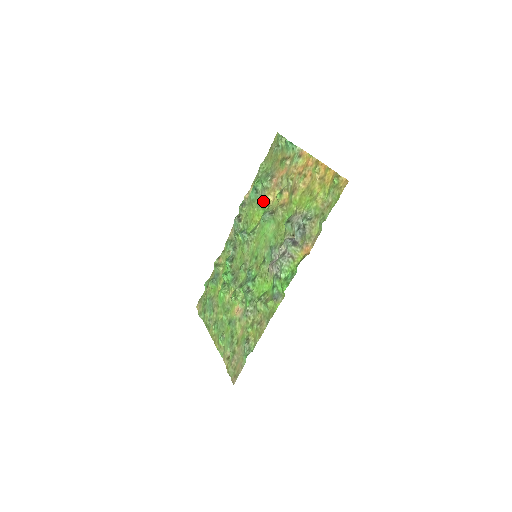
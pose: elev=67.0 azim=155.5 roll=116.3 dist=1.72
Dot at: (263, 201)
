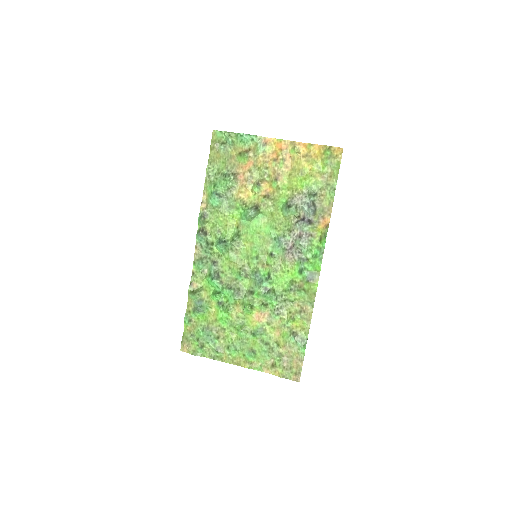
Dot at: (234, 202)
